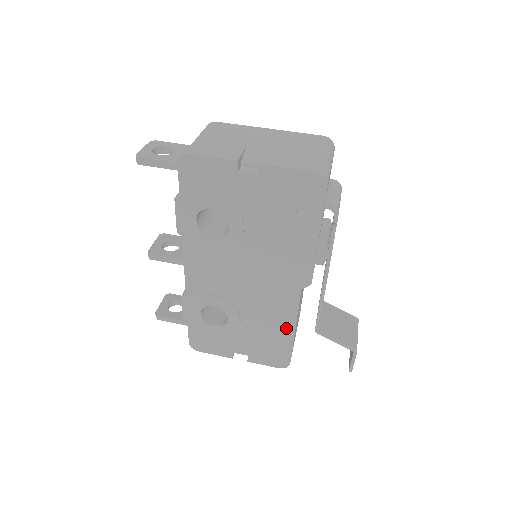
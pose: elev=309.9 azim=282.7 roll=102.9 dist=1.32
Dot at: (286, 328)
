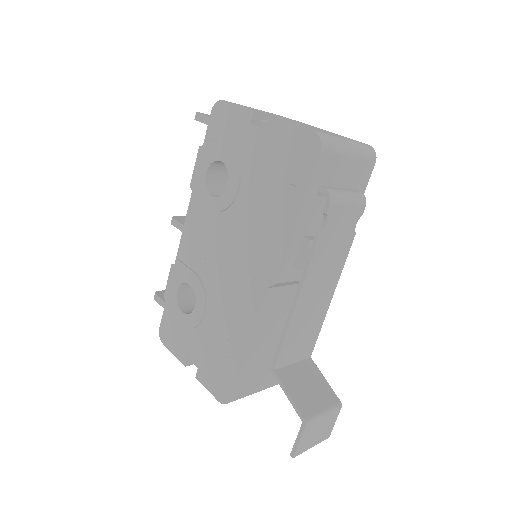
Dot at: (240, 341)
